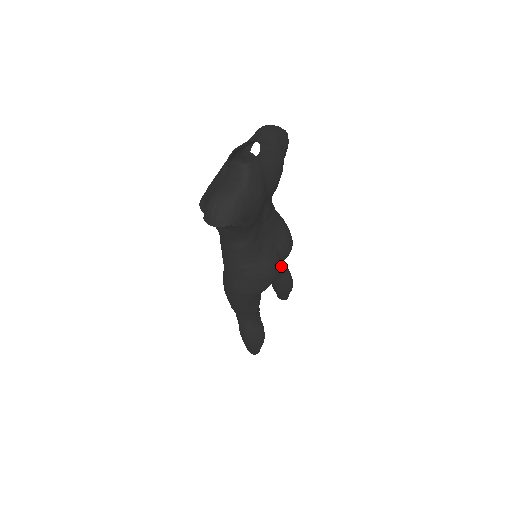
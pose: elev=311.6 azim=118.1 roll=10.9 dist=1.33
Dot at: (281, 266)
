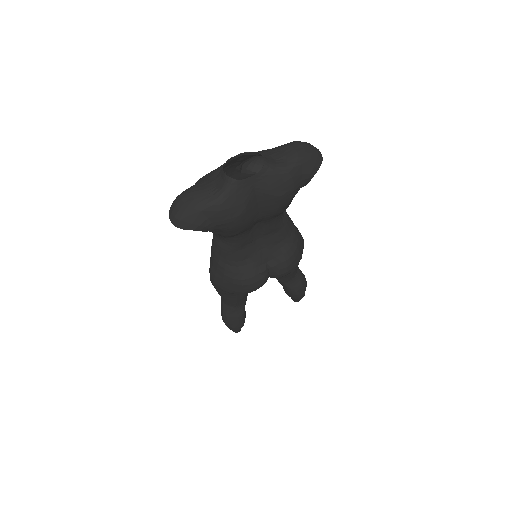
Dot at: (290, 275)
